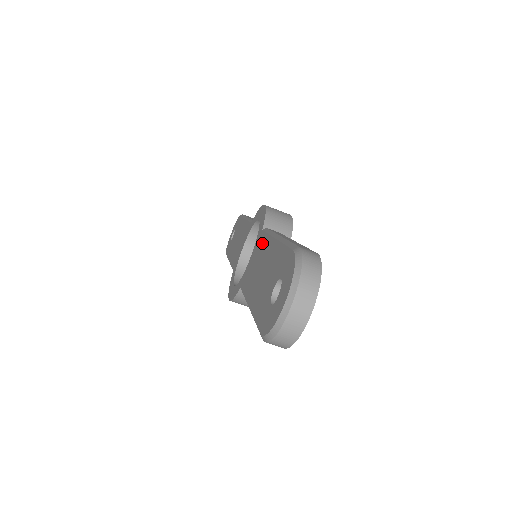
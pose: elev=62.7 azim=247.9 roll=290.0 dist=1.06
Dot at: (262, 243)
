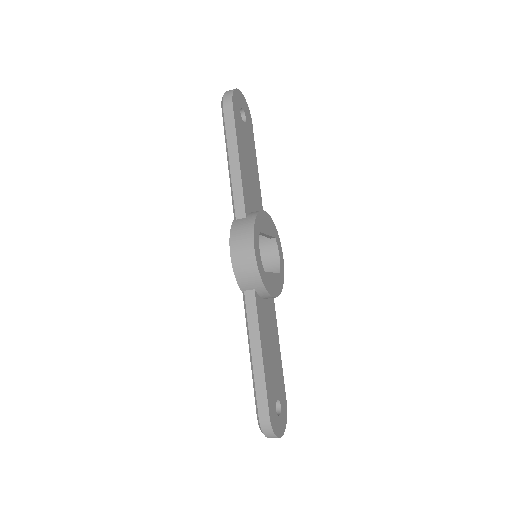
Dot at: occluded
